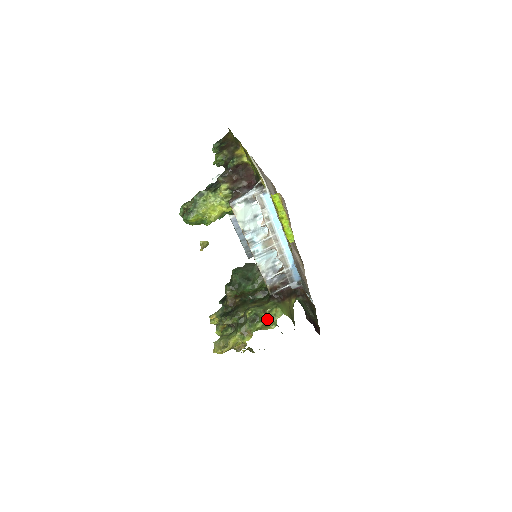
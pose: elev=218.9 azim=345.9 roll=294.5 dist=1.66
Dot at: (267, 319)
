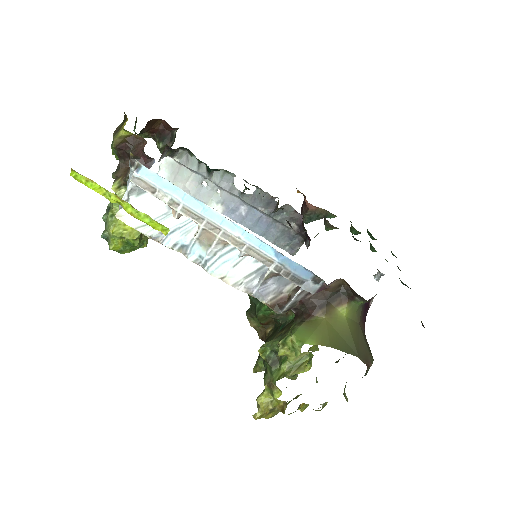
Dot at: (290, 356)
